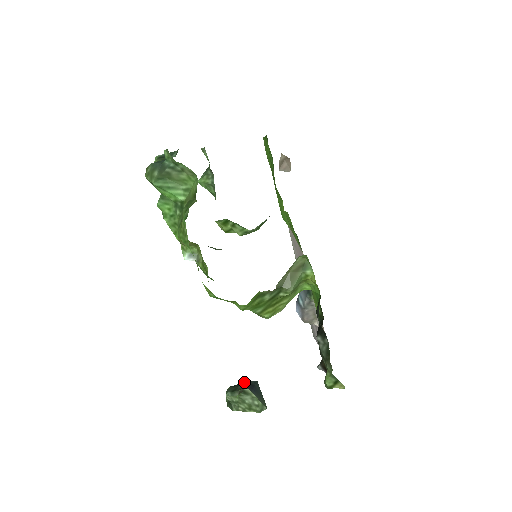
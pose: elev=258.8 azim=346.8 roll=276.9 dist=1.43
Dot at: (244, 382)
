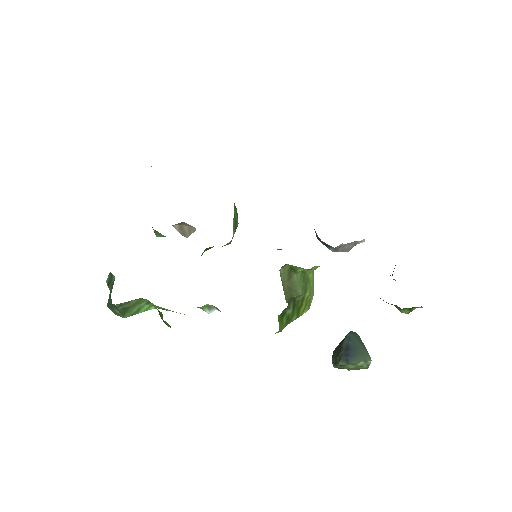
Dot at: (339, 347)
